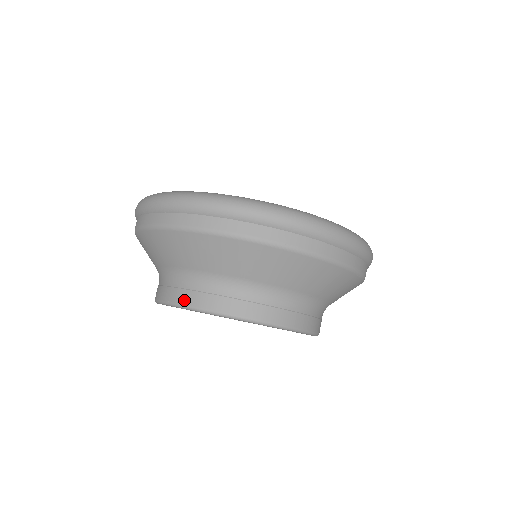
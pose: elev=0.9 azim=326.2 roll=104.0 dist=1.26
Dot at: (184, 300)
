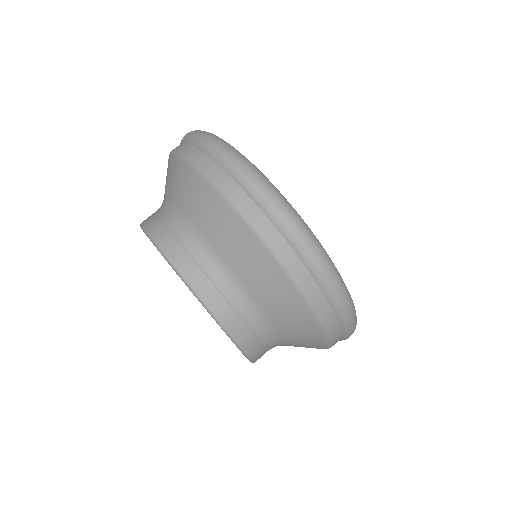
Dot at: (173, 253)
